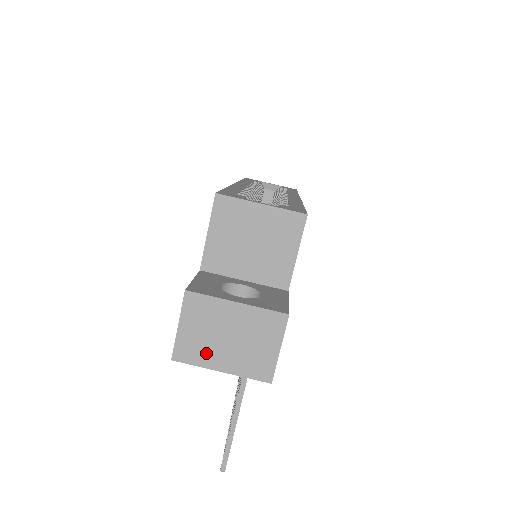
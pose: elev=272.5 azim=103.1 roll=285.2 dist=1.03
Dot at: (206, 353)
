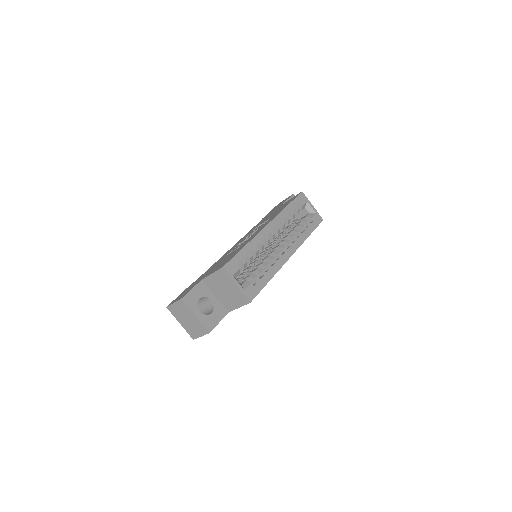
Dot at: (178, 316)
